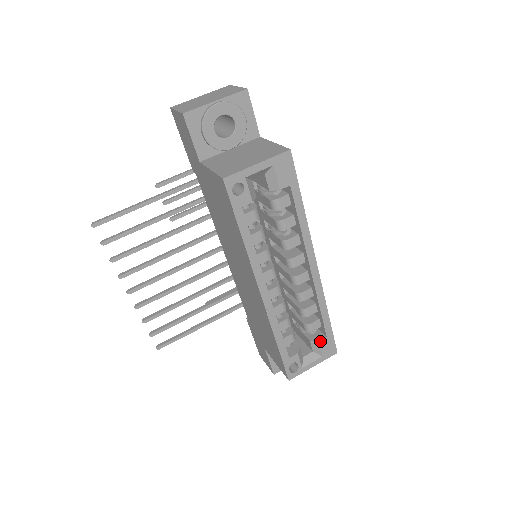
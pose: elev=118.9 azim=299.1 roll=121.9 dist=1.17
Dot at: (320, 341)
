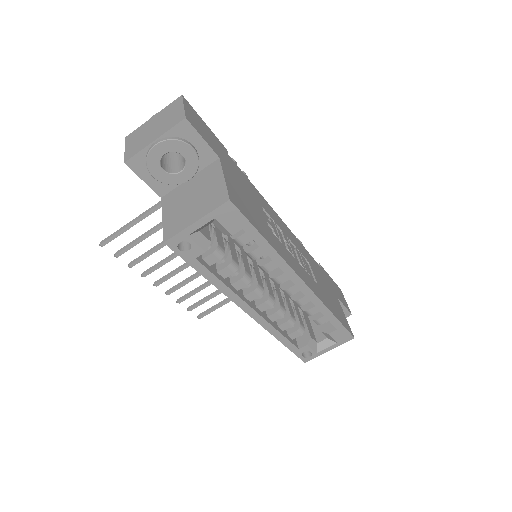
Dot at: (330, 333)
